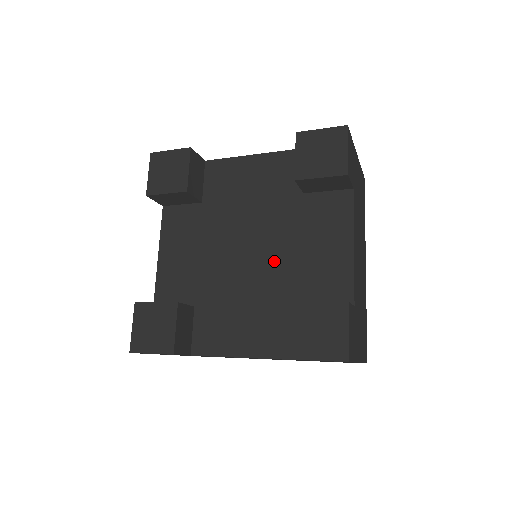
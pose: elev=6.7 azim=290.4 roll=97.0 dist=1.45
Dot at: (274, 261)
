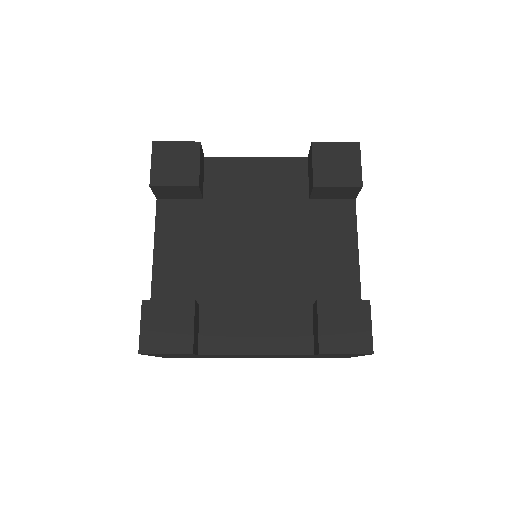
Dot at: (283, 261)
